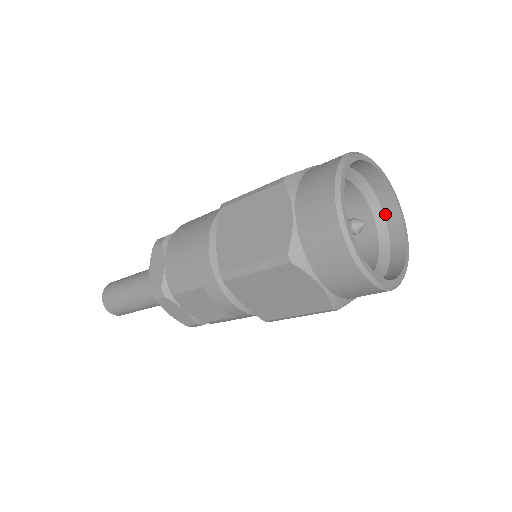
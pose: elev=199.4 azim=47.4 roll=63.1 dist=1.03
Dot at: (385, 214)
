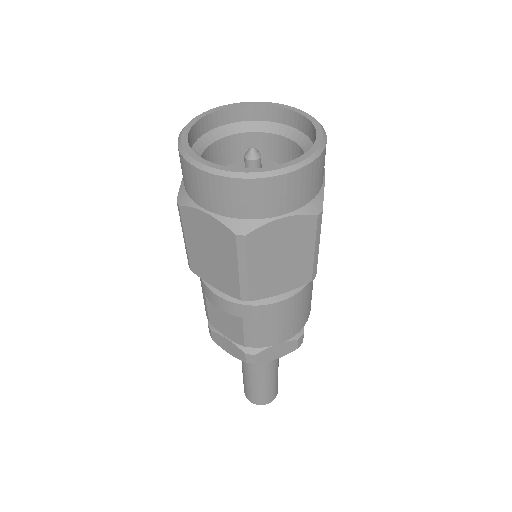
Dot at: (310, 138)
